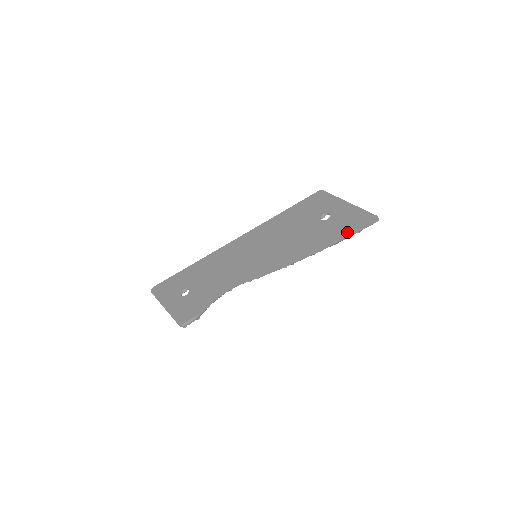
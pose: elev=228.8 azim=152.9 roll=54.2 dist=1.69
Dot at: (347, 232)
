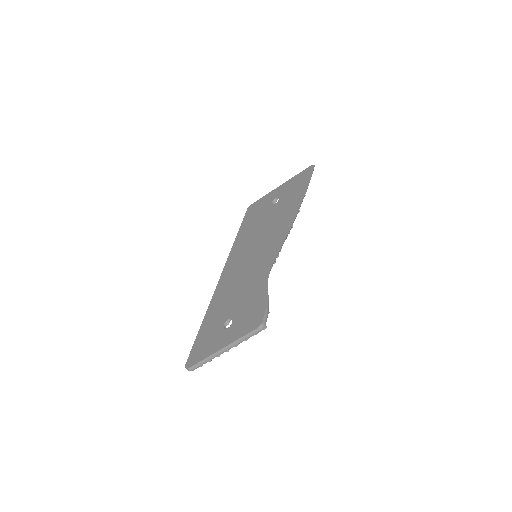
Dot at: (304, 183)
